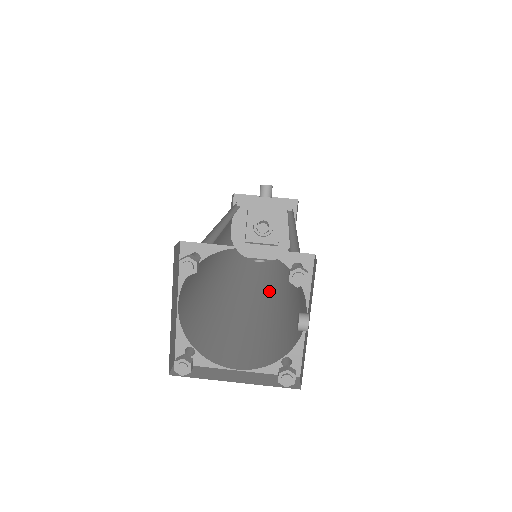
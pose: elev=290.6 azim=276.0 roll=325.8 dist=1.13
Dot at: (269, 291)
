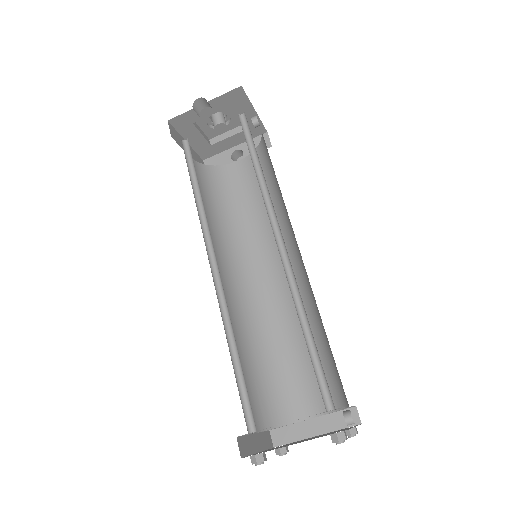
Dot at: occluded
